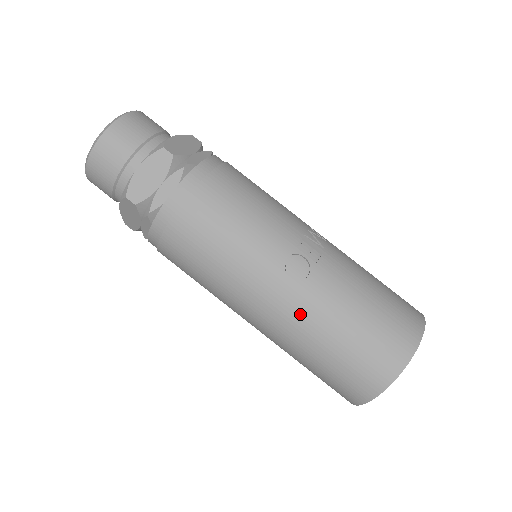
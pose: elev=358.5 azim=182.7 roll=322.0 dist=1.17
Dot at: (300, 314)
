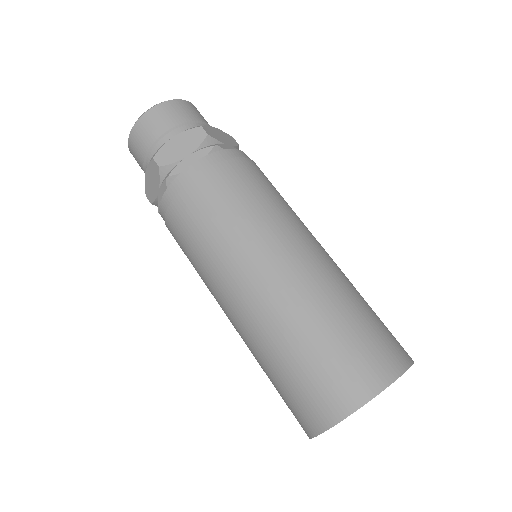
Dot at: (331, 272)
